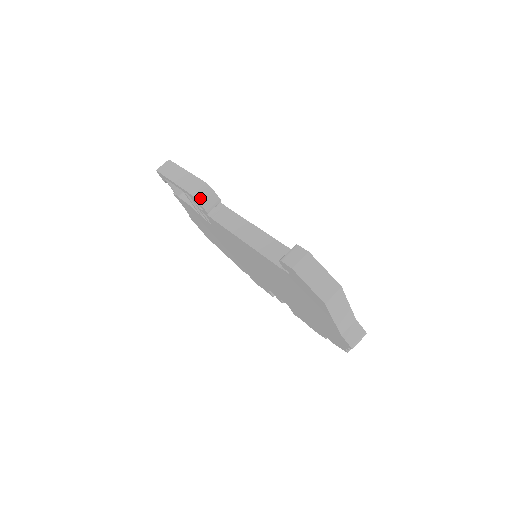
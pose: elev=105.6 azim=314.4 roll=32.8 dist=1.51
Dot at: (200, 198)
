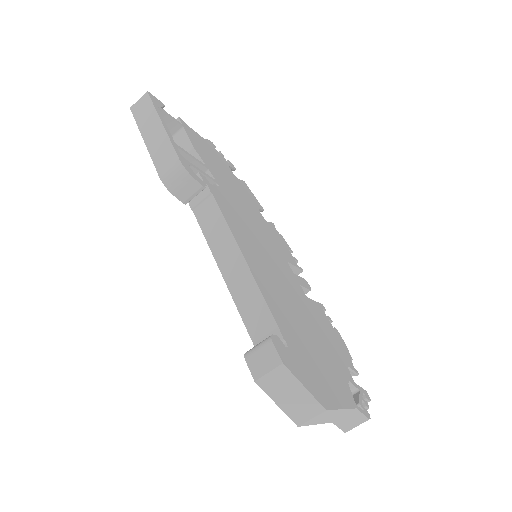
Dot at: (172, 187)
